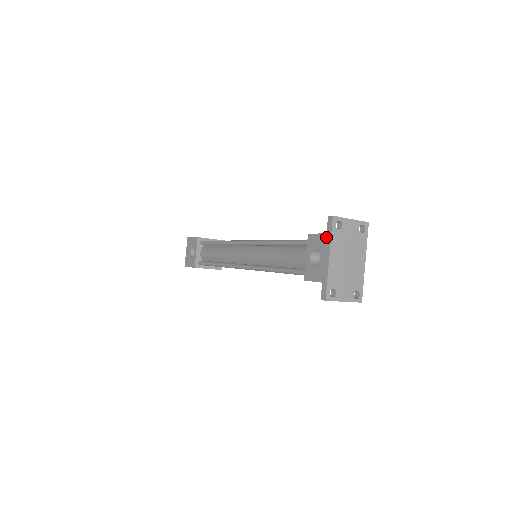
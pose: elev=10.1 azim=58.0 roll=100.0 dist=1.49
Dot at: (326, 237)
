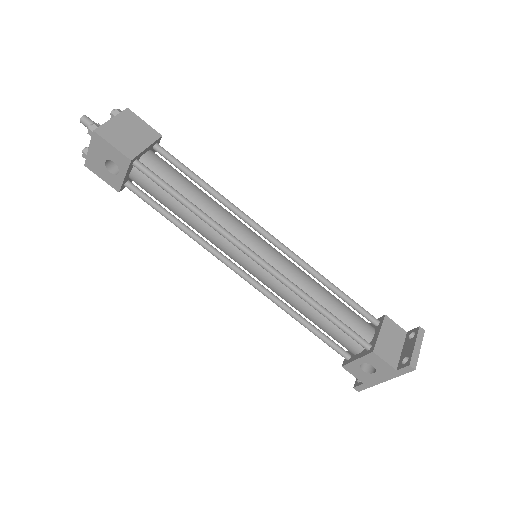
Dot at: (394, 372)
